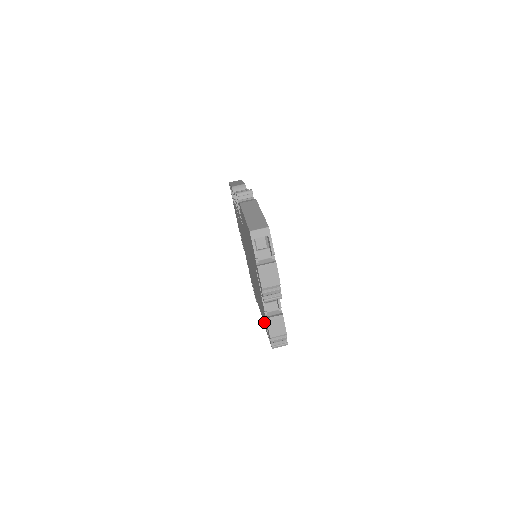
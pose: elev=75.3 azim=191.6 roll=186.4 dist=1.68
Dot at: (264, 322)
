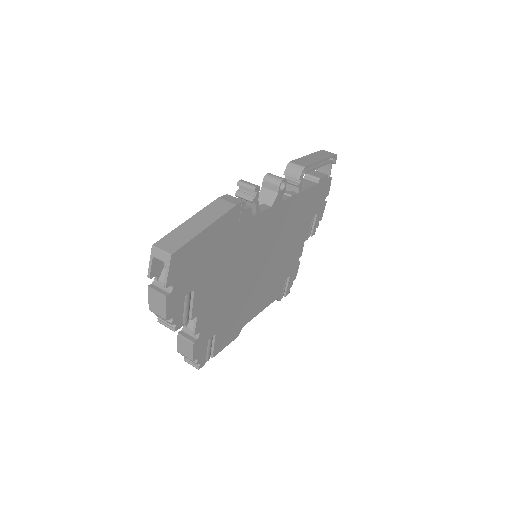
Dot at: occluded
